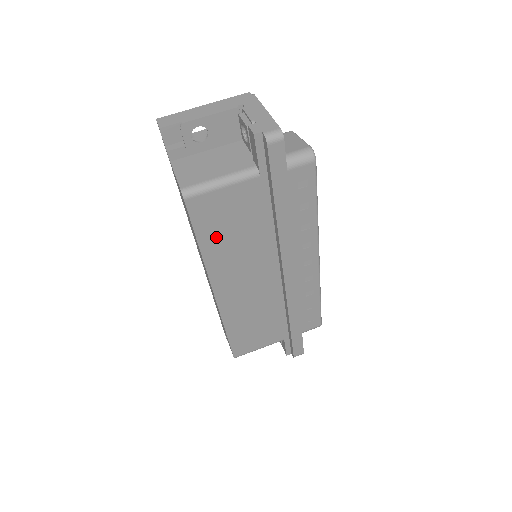
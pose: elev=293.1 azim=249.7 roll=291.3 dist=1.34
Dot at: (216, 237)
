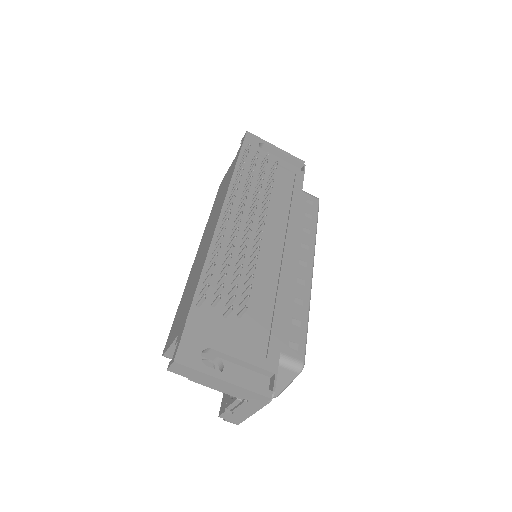
Dot at: occluded
